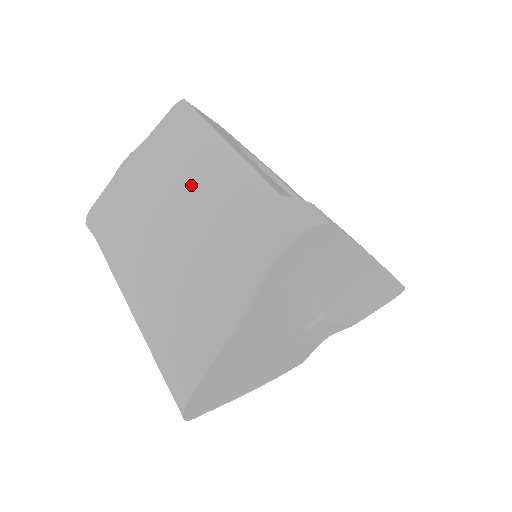
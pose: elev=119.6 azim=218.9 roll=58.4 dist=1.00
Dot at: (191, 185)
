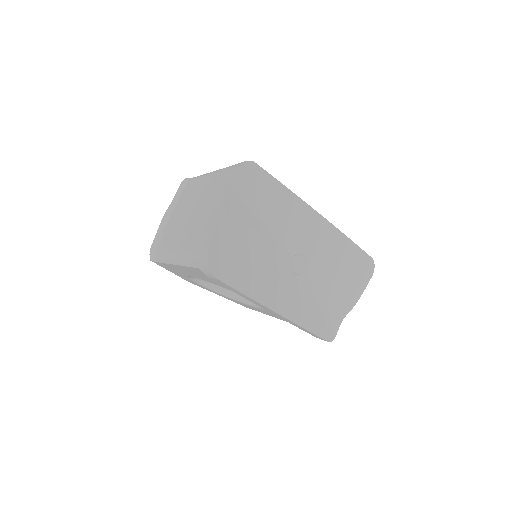
Dot at: (194, 196)
